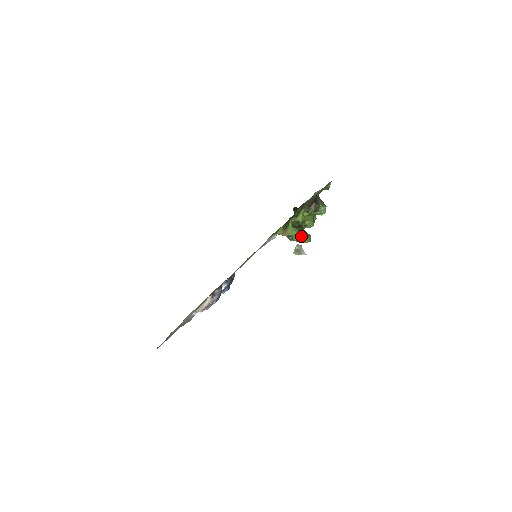
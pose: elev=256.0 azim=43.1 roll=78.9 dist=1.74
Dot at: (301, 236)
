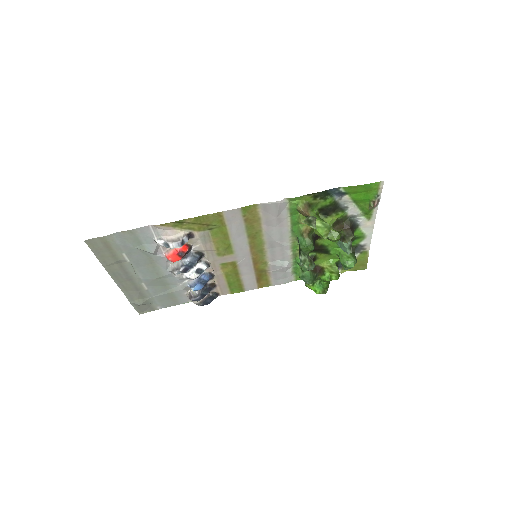
Dot at: (320, 222)
